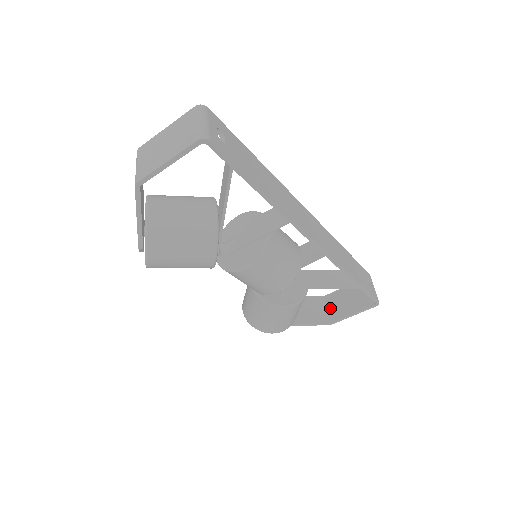
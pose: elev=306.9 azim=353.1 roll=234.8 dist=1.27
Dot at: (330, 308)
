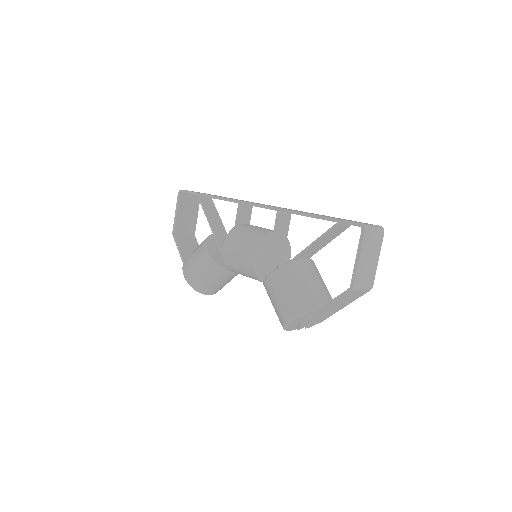
Dot at: occluded
